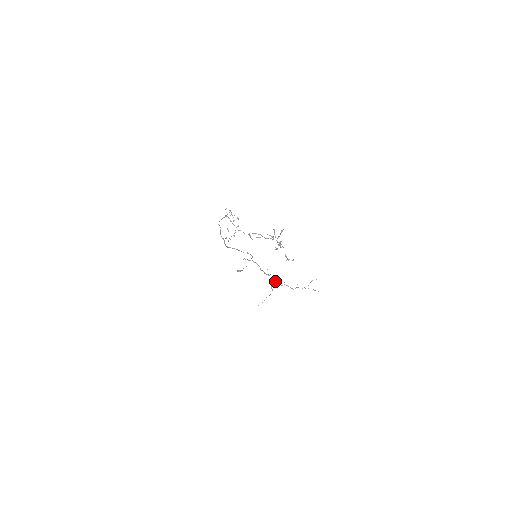
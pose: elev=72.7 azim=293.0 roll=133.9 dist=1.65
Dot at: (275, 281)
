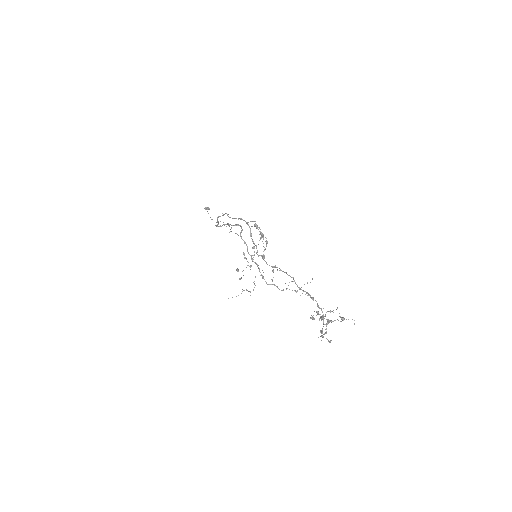
Dot at: (262, 275)
